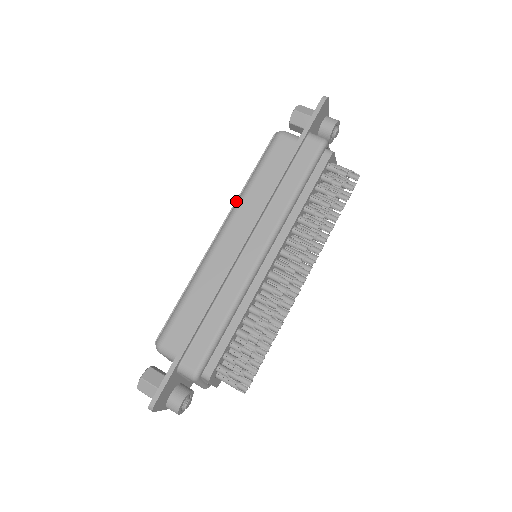
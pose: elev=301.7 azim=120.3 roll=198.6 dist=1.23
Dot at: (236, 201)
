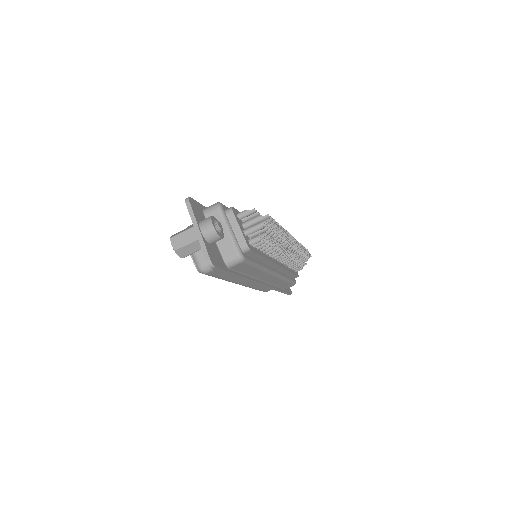
Dot at: occluded
